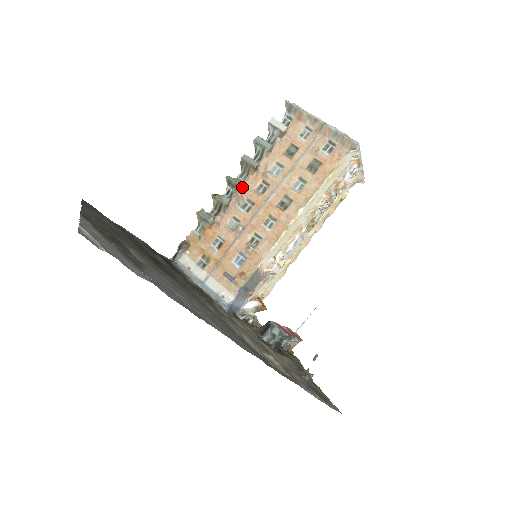
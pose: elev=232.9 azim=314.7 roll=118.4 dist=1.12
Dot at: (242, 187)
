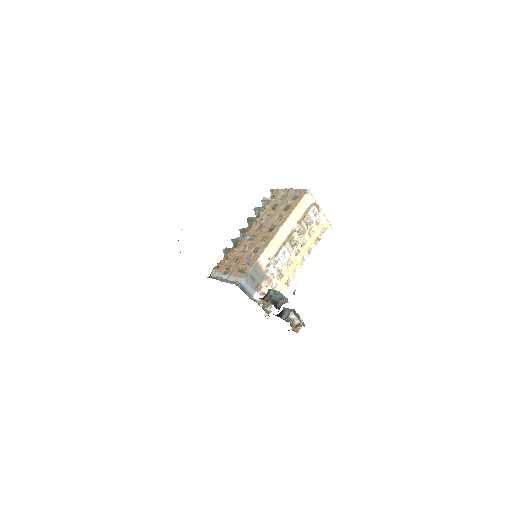
Dot at: (248, 231)
